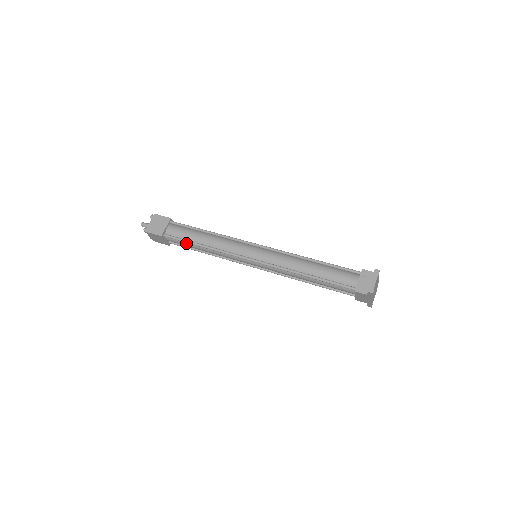
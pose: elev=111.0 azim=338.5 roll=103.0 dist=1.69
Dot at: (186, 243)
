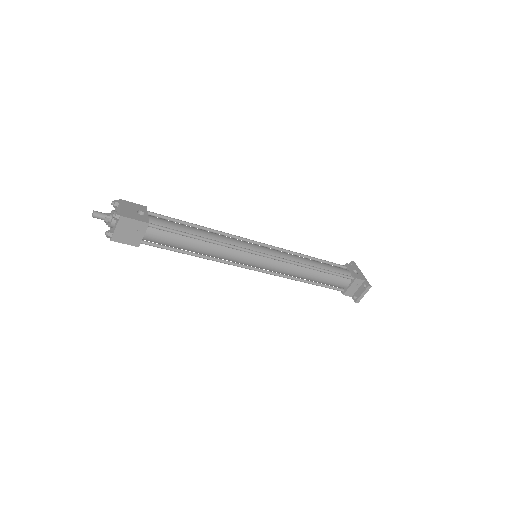
Dot at: (171, 246)
